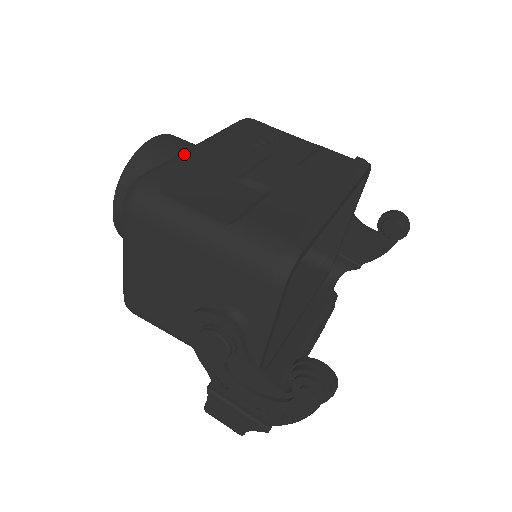
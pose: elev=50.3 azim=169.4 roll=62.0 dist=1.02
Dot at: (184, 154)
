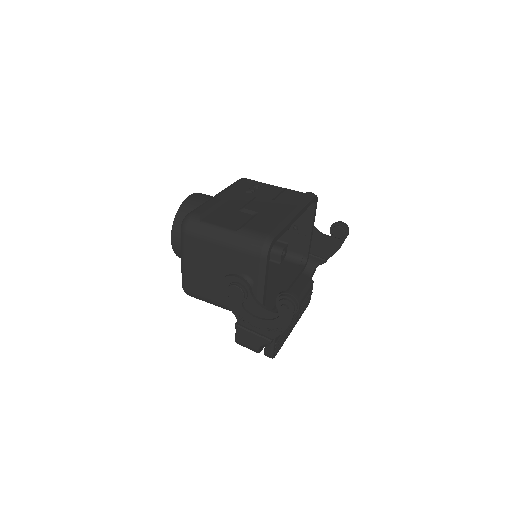
Dot at: (209, 201)
